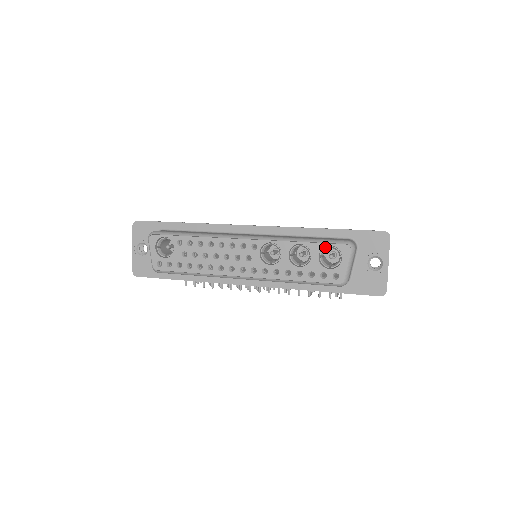
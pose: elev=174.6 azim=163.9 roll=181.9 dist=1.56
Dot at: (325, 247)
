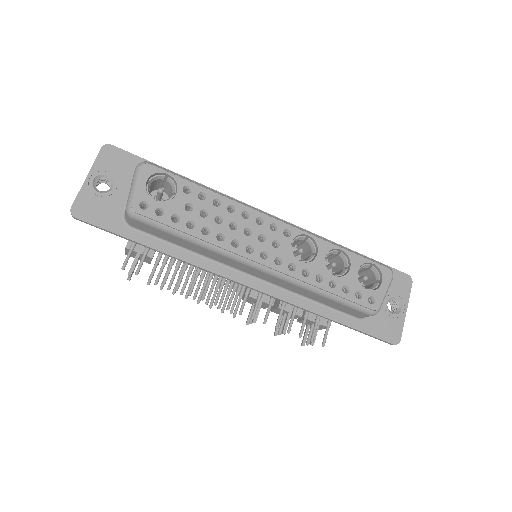
Dot at: (365, 264)
